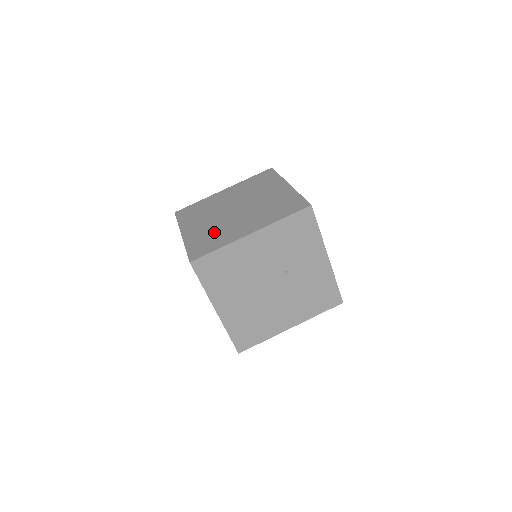
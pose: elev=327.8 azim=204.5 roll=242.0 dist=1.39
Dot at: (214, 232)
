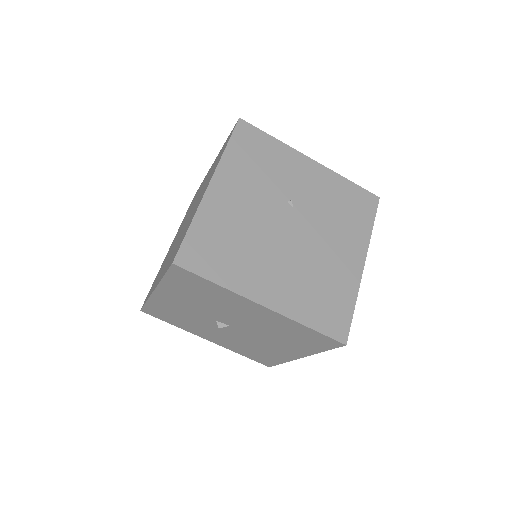
Dot at: (179, 240)
